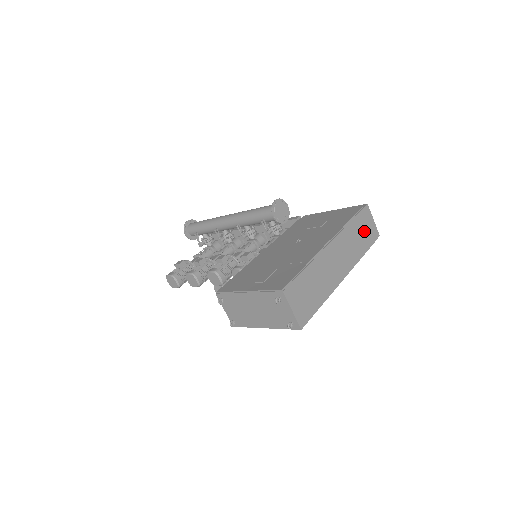
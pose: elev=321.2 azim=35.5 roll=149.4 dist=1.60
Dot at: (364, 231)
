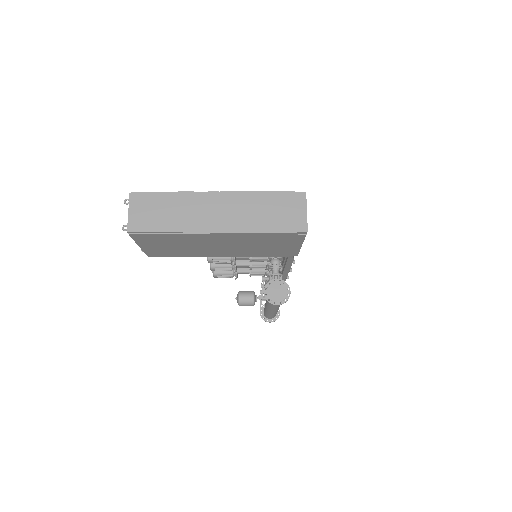
Dot at: (281, 212)
